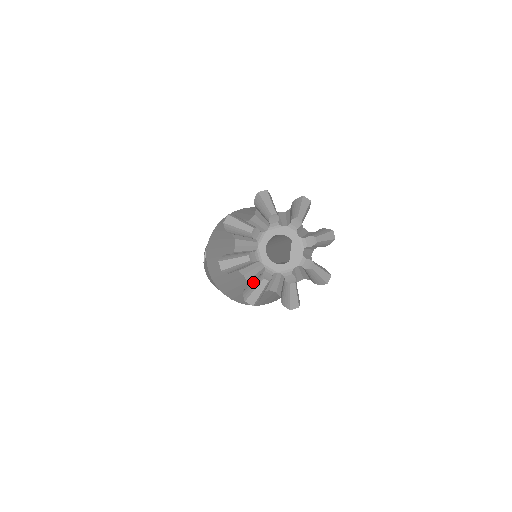
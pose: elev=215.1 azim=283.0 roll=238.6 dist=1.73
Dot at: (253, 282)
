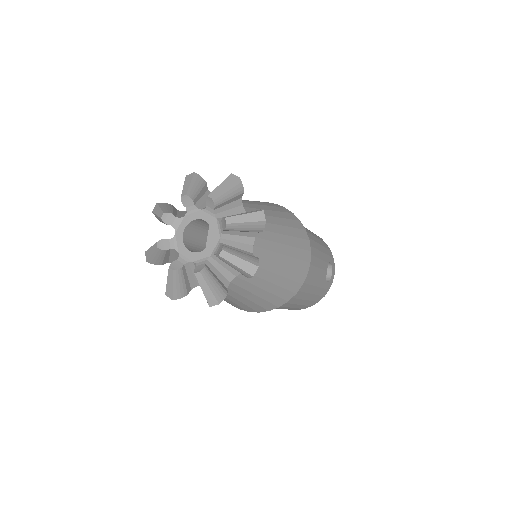
Dot at: occluded
